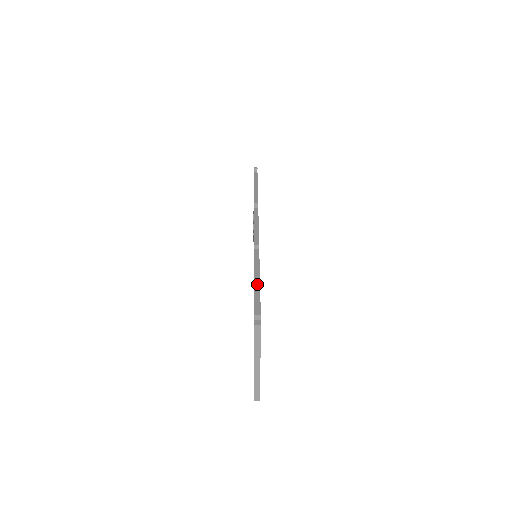
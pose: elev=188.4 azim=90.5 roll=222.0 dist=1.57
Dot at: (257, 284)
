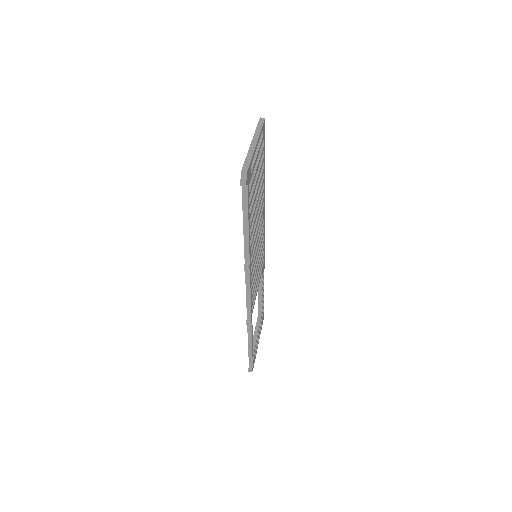
Dot at: (250, 349)
